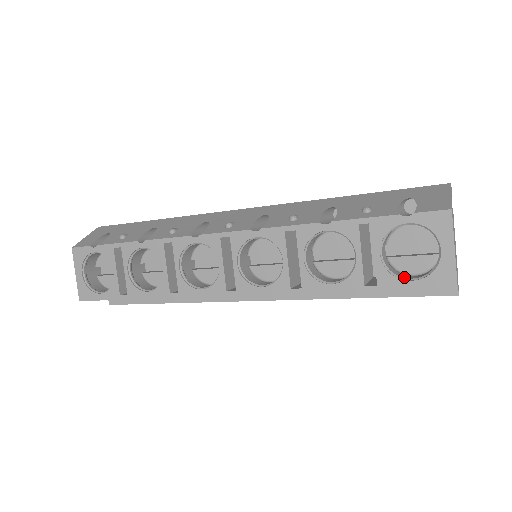
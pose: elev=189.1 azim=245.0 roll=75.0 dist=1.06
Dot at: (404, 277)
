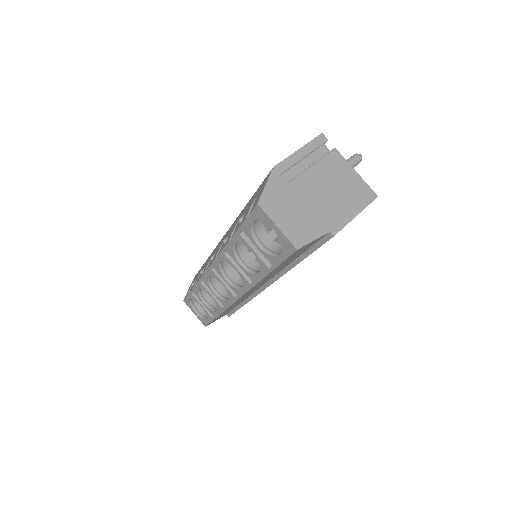
Dot at: (279, 253)
